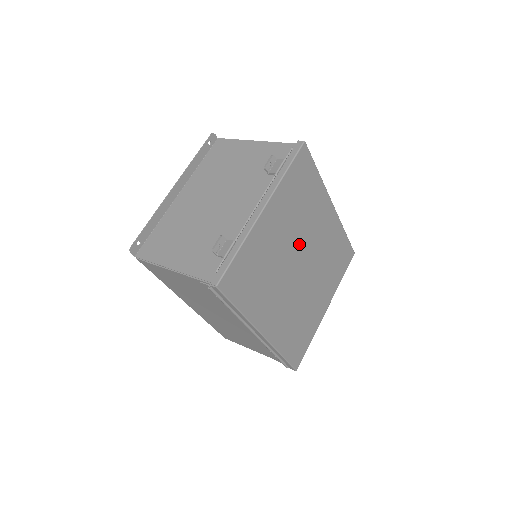
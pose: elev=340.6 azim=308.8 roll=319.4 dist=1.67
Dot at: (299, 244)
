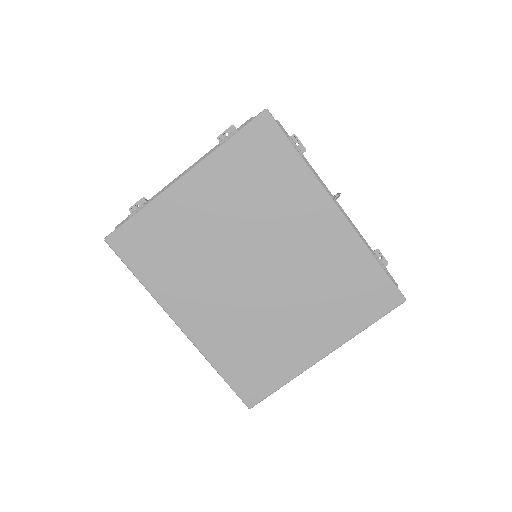
Dot at: (254, 240)
